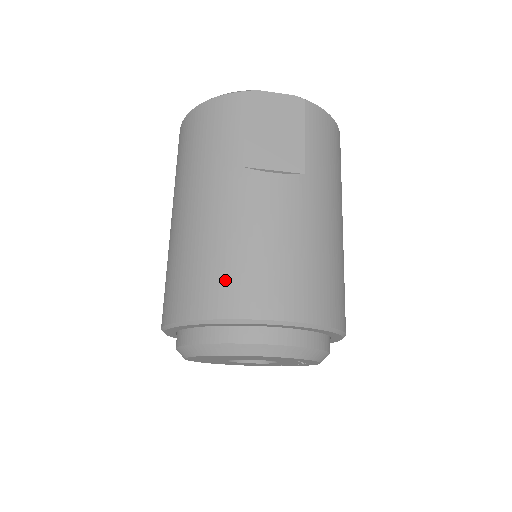
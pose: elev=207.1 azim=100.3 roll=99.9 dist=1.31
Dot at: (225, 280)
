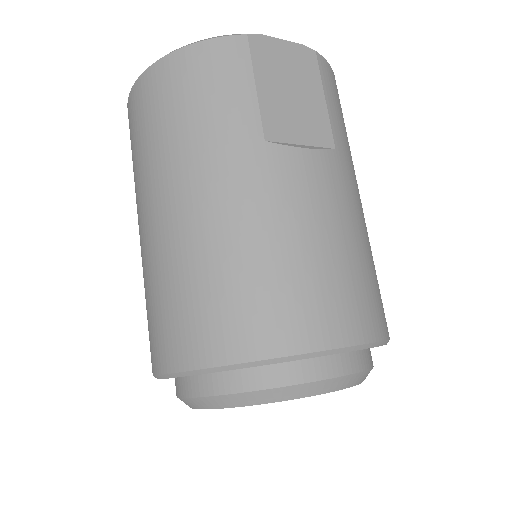
Dot at: (273, 302)
